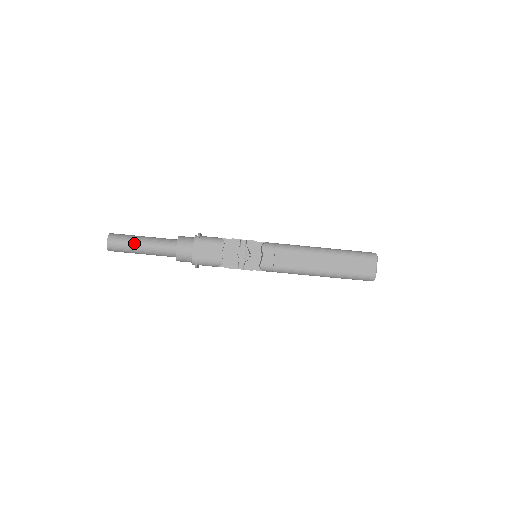
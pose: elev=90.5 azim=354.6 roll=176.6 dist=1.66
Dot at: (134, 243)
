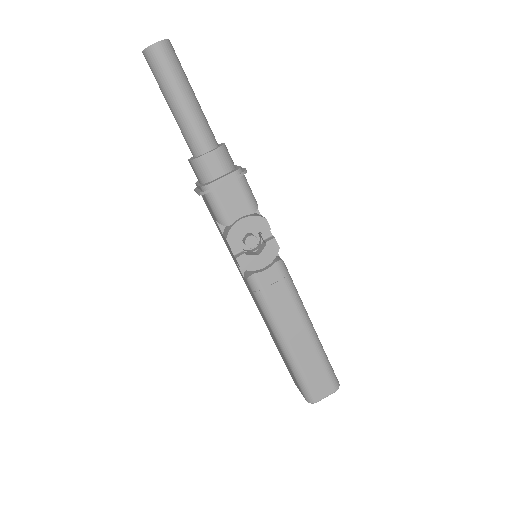
Dot at: (179, 86)
